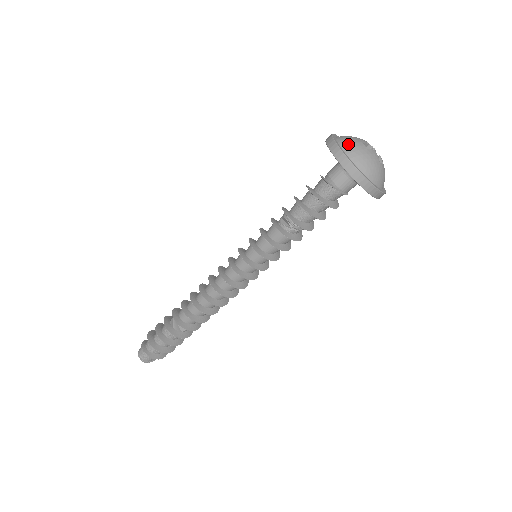
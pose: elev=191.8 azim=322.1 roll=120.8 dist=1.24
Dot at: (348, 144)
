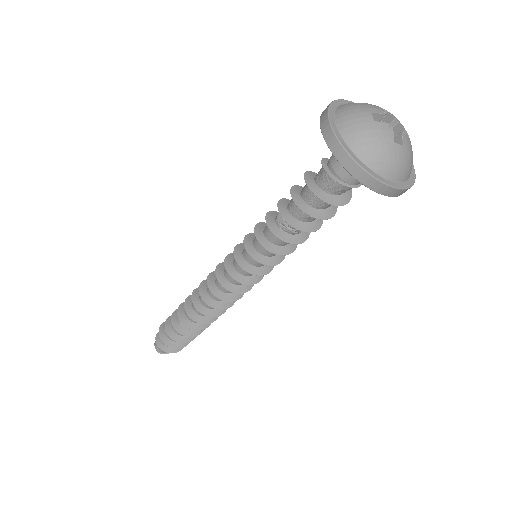
Dot at: (346, 115)
